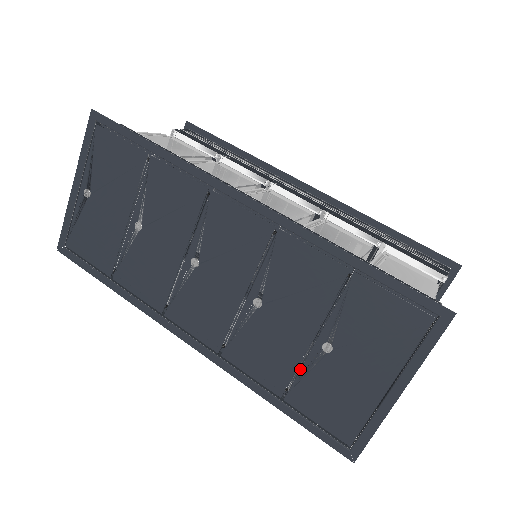
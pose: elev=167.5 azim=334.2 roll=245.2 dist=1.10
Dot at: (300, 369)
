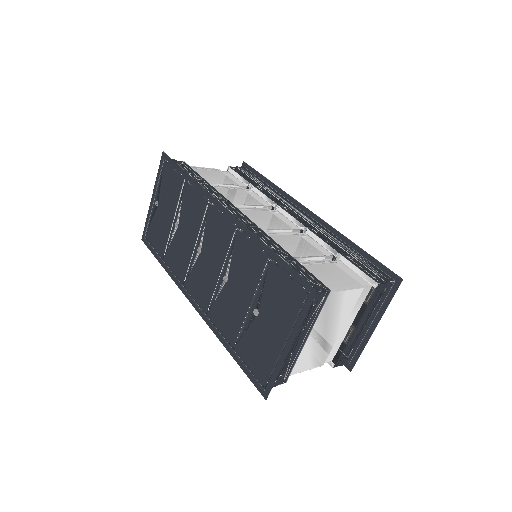
Dot at: (243, 327)
